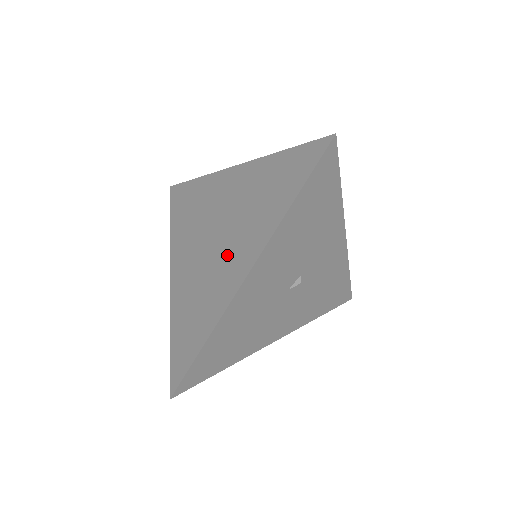
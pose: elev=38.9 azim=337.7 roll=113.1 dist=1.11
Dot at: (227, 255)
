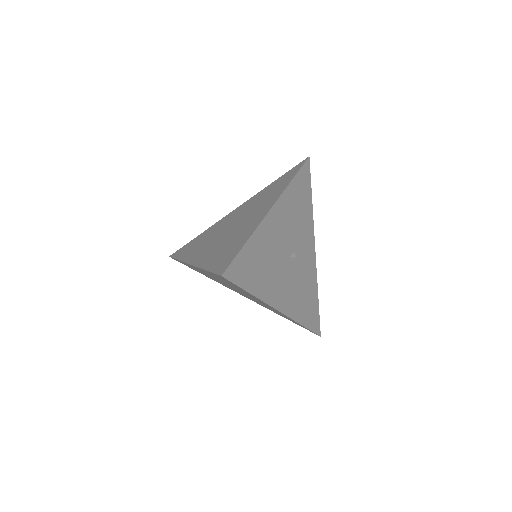
Dot at: (249, 218)
